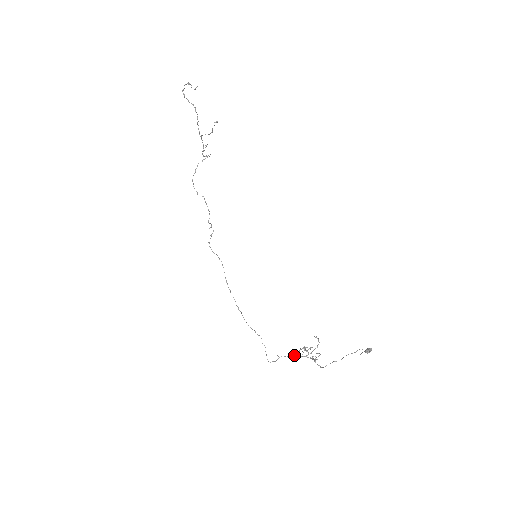
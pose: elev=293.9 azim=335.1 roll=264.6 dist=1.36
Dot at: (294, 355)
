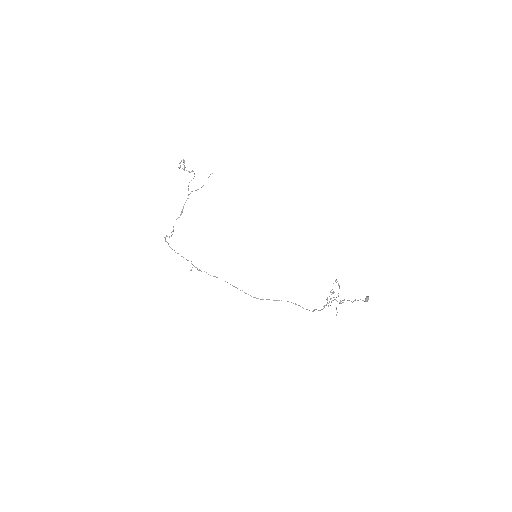
Dot at: (326, 304)
